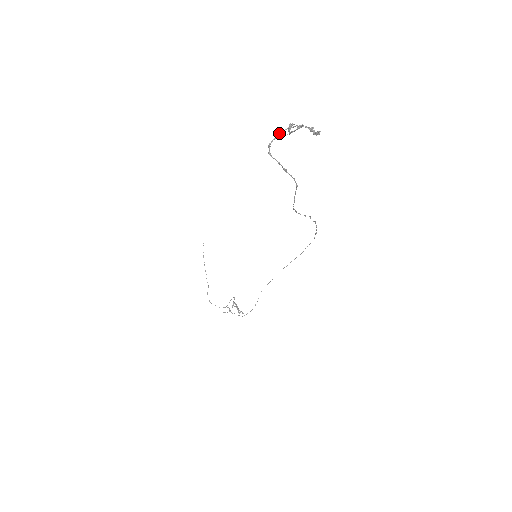
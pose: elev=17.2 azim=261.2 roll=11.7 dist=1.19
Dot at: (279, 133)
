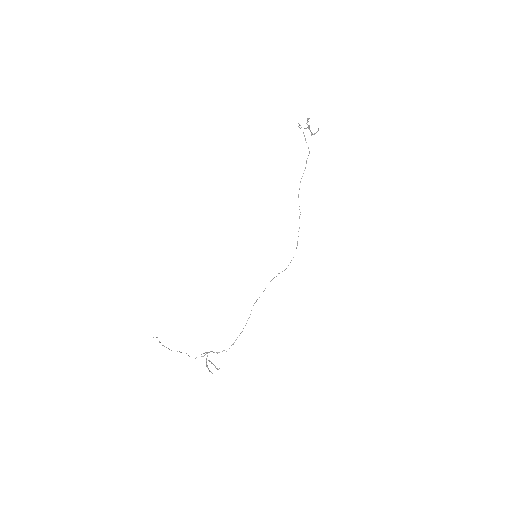
Dot at: (299, 127)
